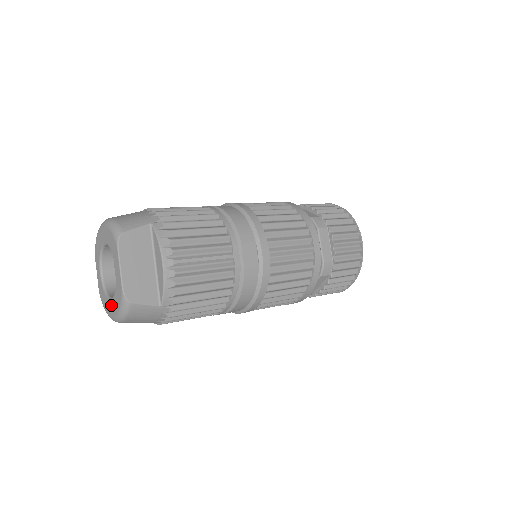
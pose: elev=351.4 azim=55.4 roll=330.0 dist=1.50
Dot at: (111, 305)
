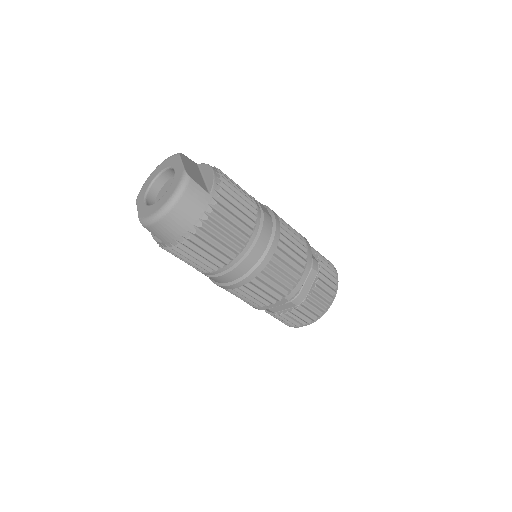
Dot at: (162, 199)
